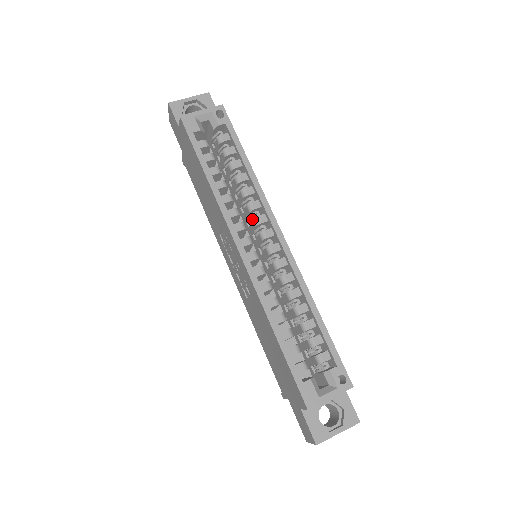
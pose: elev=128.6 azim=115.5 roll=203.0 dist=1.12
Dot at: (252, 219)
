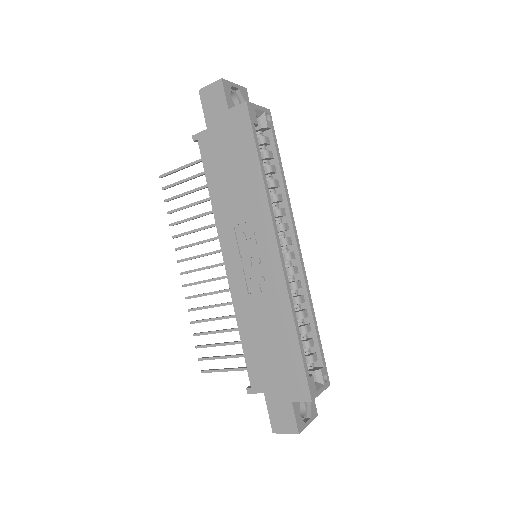
Dot at: (278, 223)
